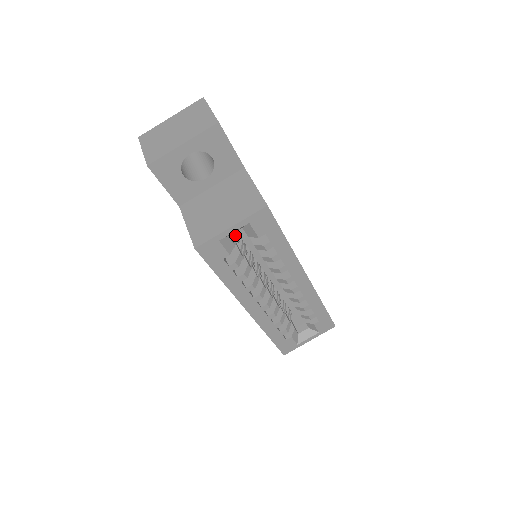
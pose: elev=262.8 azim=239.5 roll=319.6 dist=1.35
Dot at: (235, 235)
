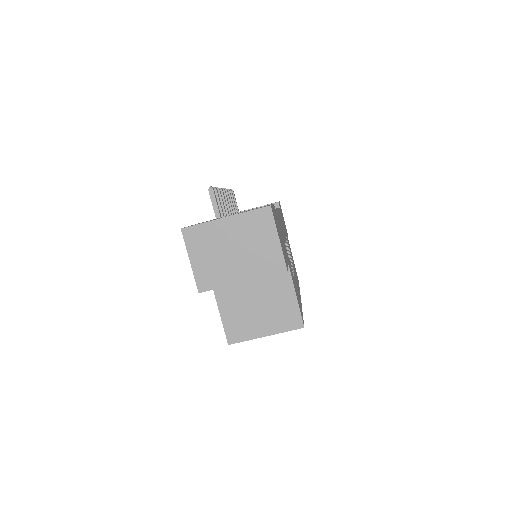
Dot at: occluded
